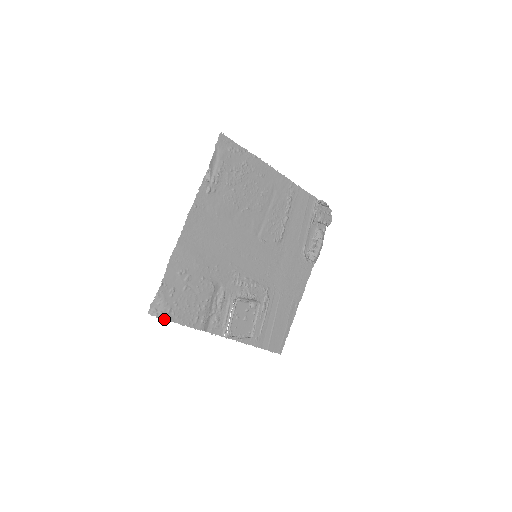
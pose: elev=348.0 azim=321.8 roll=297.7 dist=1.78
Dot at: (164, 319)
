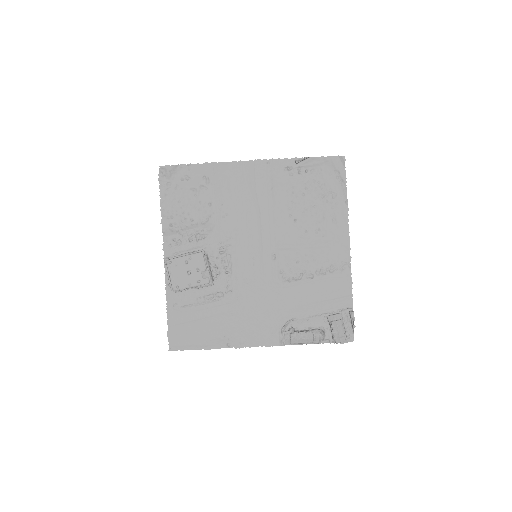
Dot at: (160, 182)
